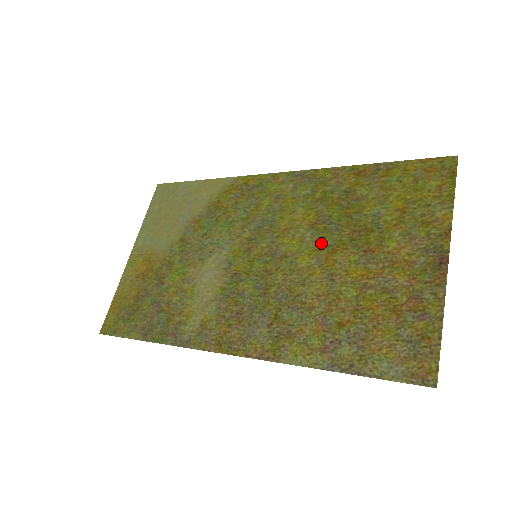
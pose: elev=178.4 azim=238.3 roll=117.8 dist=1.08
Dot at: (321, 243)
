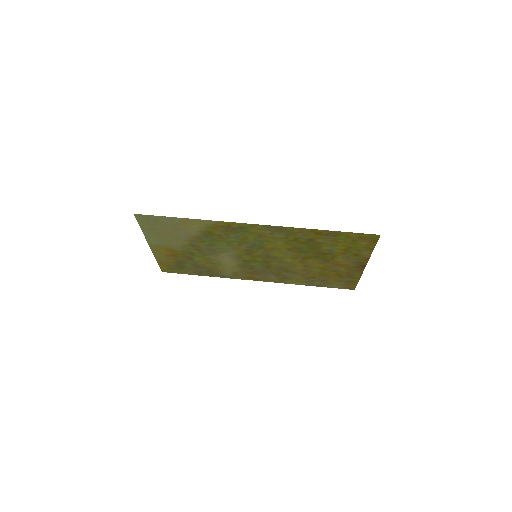
Dot at: (298, 256)
